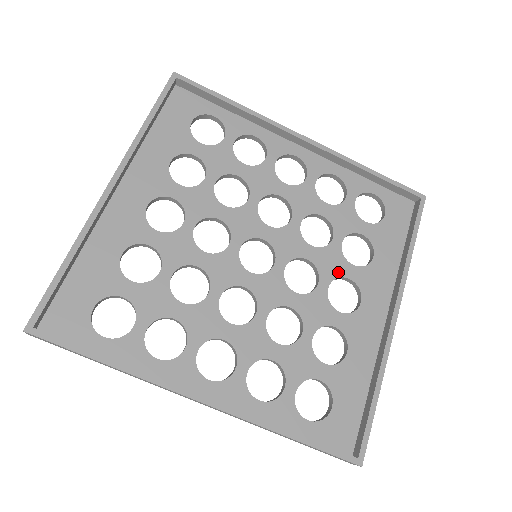
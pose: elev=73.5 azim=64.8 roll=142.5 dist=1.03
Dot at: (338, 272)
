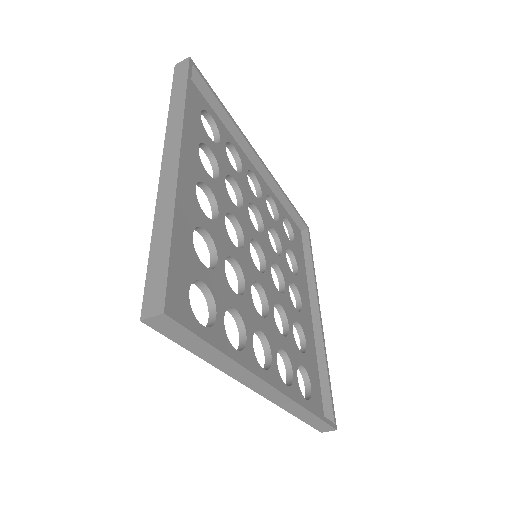
Dot at: (290, 278)
